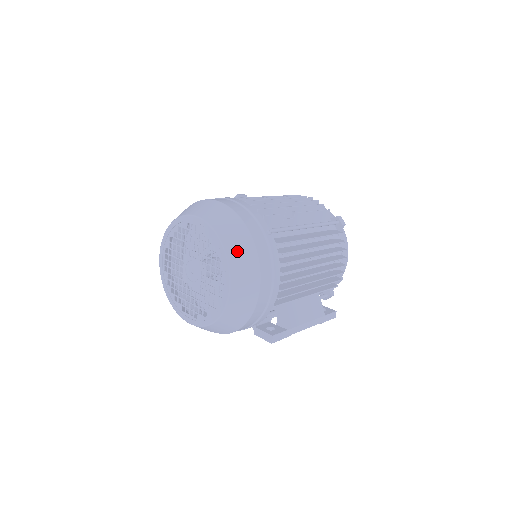
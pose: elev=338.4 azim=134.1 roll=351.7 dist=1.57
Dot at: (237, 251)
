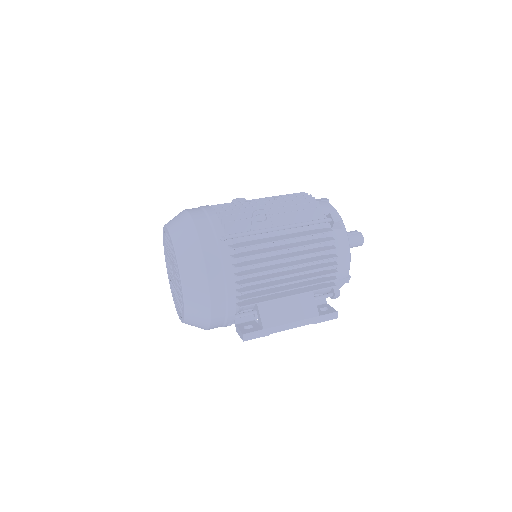
Dot at: (186, 258)
